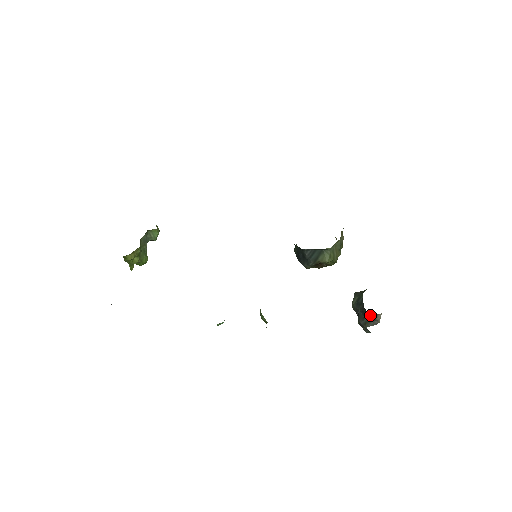
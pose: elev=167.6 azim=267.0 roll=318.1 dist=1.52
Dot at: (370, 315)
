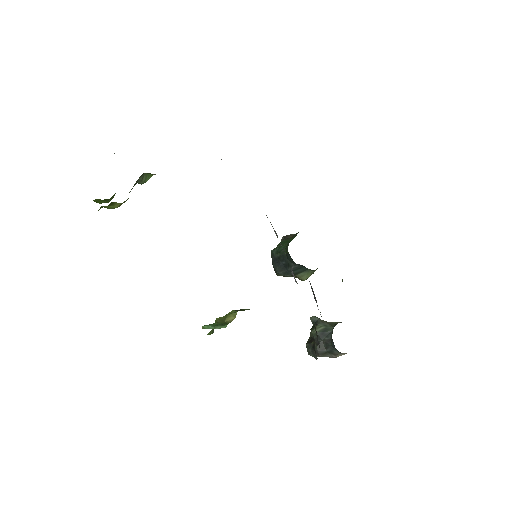
Dot at: (335, 351)
